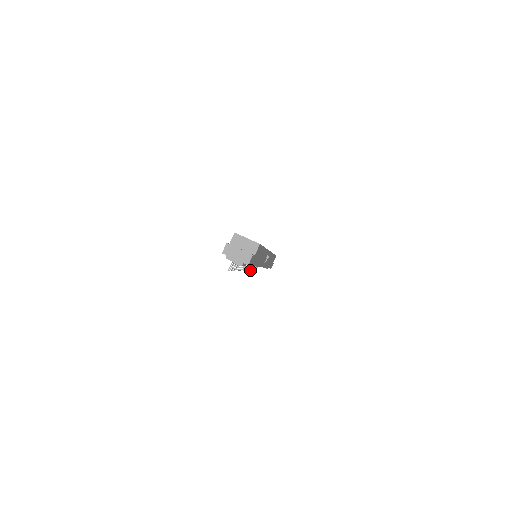
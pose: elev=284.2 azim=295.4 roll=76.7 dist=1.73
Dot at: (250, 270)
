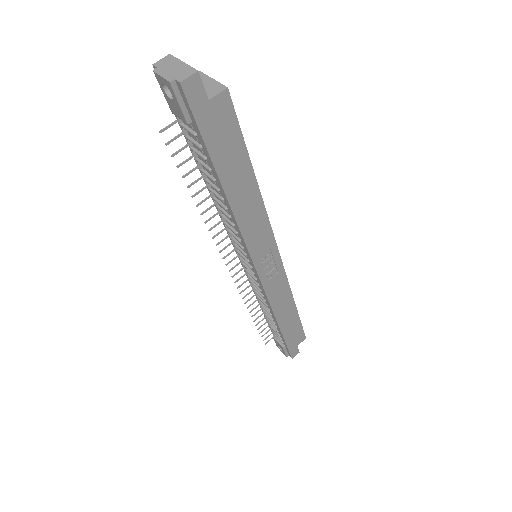
Dot at: (248, 306)
